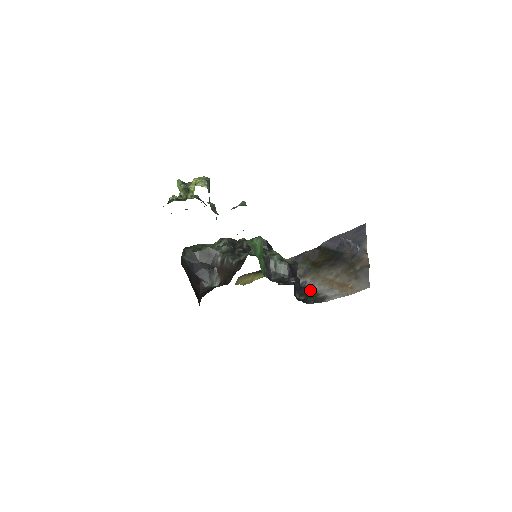
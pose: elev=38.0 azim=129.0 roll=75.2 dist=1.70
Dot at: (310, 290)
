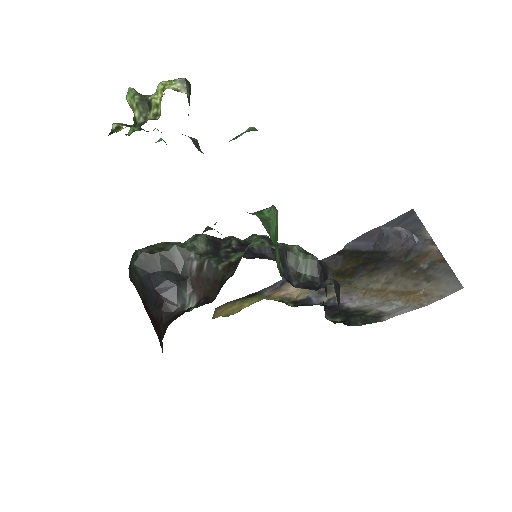
Dot at: (347, 308)
